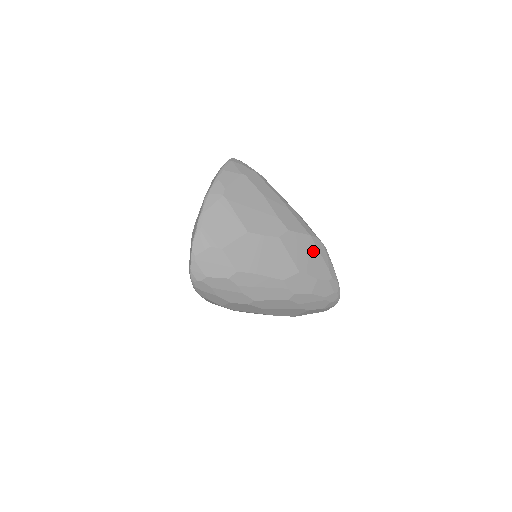
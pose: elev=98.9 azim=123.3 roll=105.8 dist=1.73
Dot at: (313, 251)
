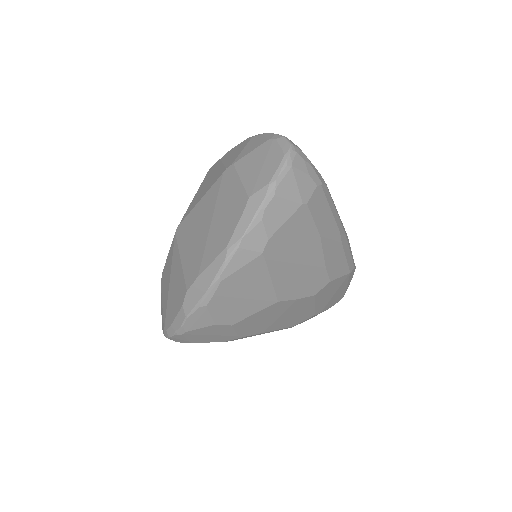
Dot at: (342, 286)
